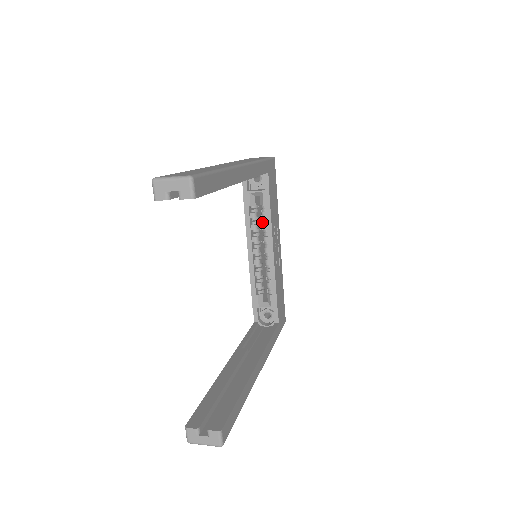
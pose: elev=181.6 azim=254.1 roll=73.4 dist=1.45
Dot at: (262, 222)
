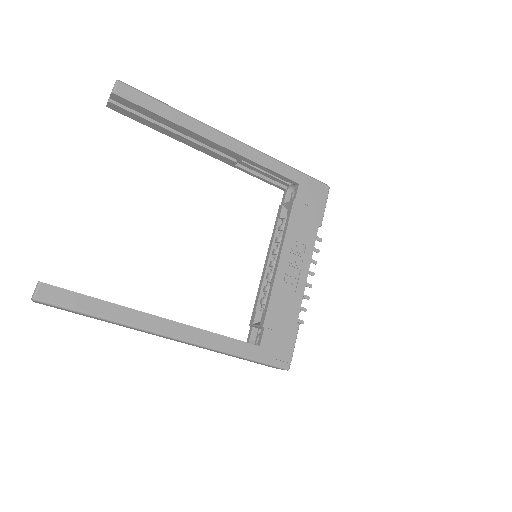
Dot at: occluded
